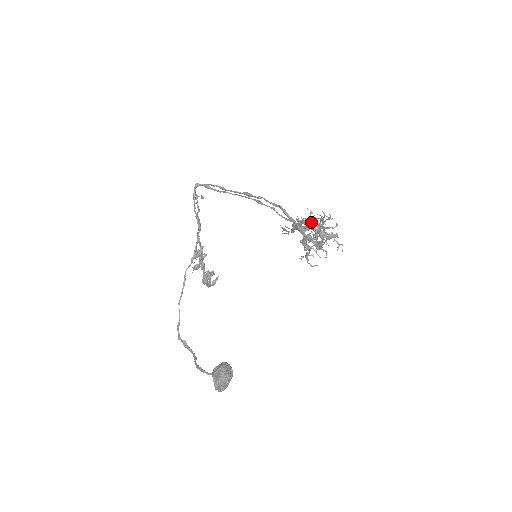
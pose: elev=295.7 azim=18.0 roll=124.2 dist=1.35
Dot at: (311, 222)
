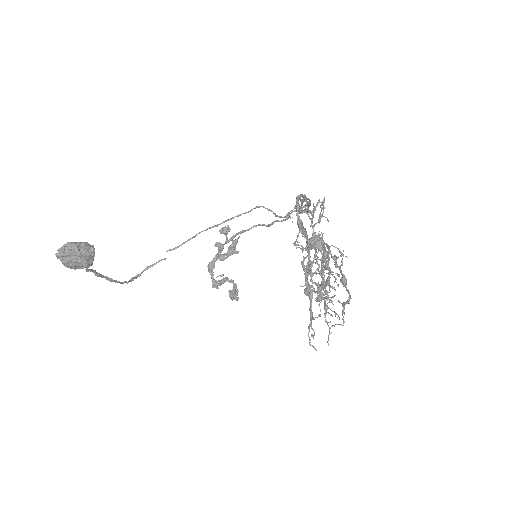
Dot at: occluded
